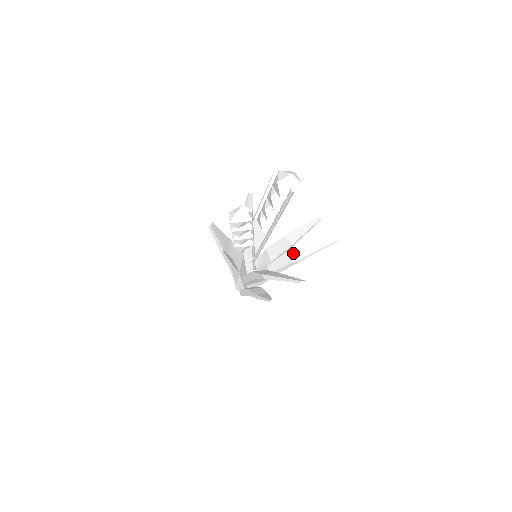
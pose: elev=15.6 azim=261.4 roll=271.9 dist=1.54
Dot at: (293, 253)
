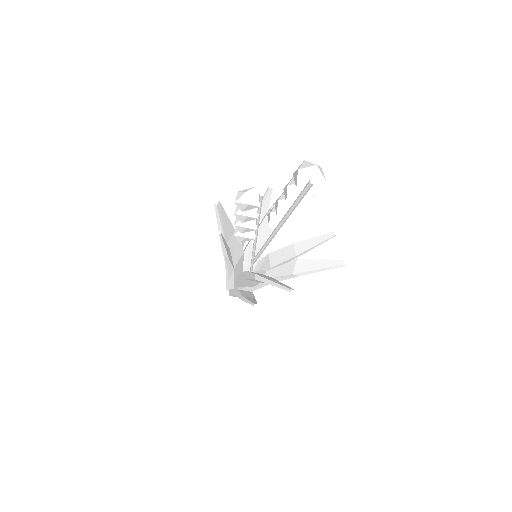
Dot at: (295, 265)
